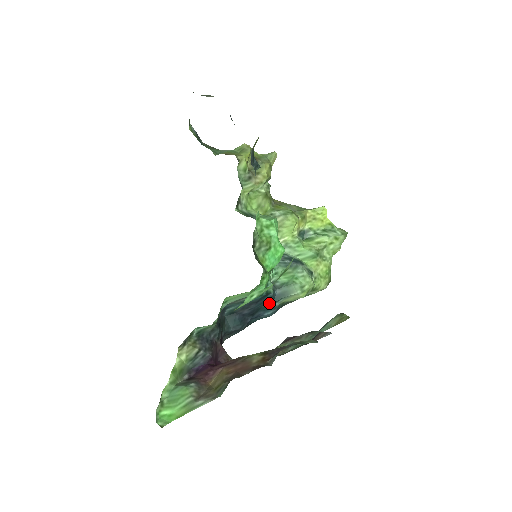
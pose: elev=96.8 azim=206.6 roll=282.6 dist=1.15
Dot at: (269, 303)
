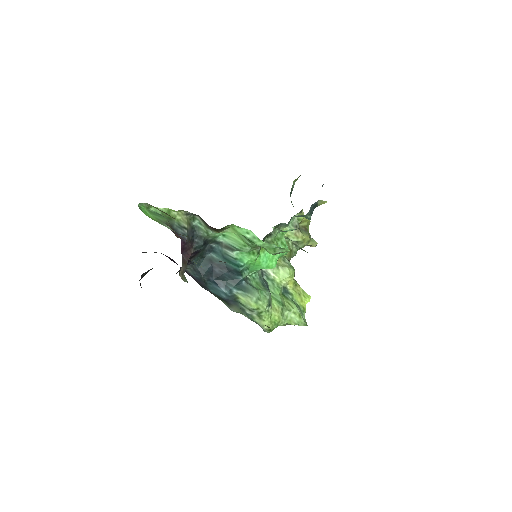
Dot at: (233, 283)
